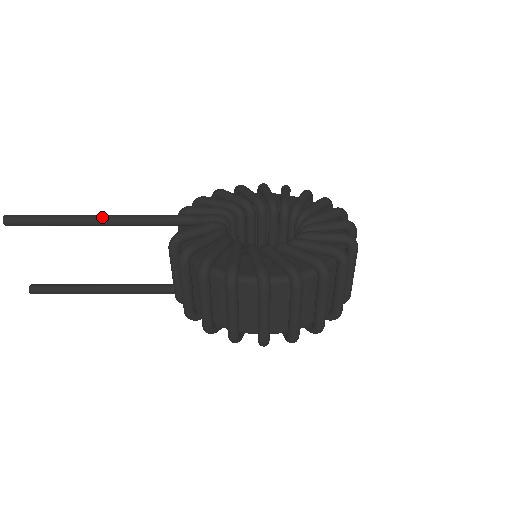
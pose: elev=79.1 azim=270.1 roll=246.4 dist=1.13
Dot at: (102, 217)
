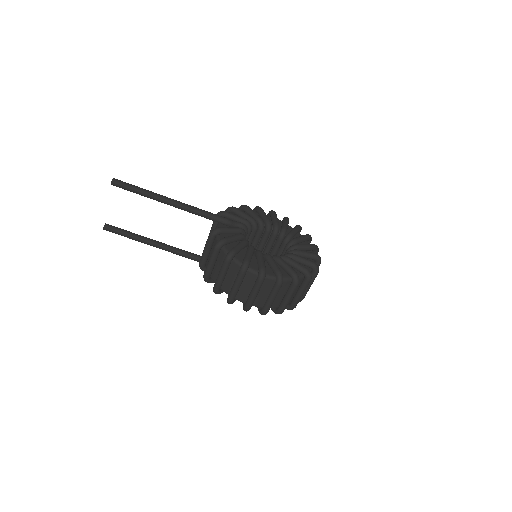
Dot at: (174, 201)
